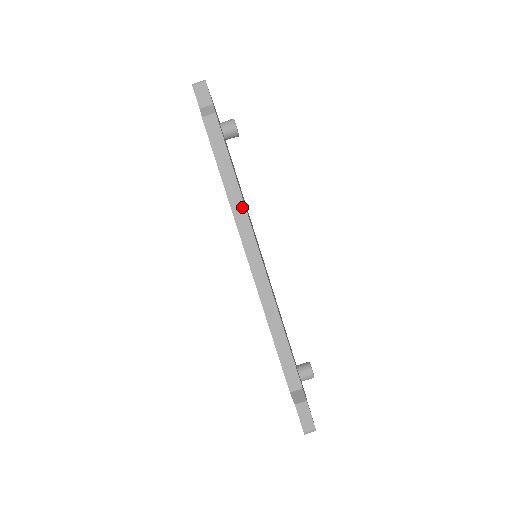
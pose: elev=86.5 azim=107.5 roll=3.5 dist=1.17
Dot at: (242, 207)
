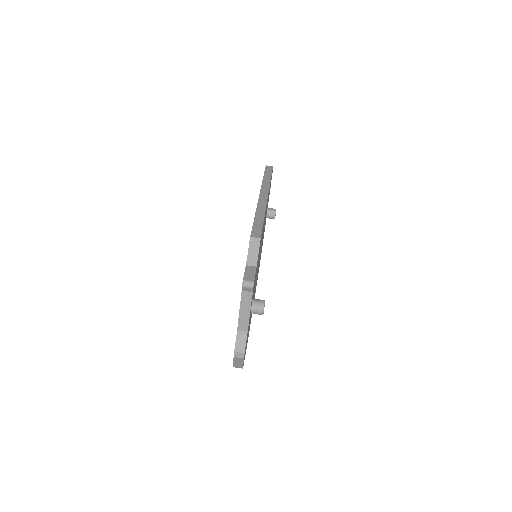
Dot at: (268, 184)
